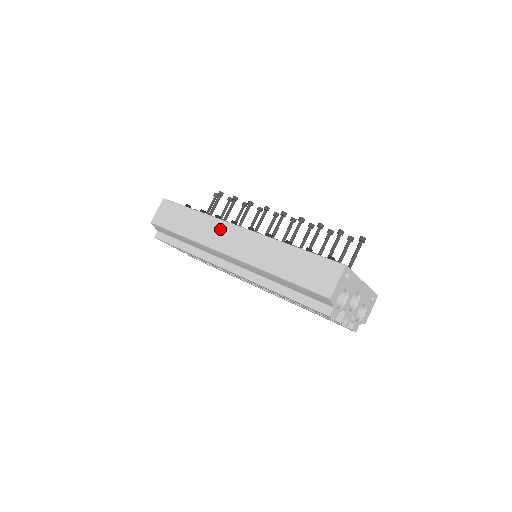
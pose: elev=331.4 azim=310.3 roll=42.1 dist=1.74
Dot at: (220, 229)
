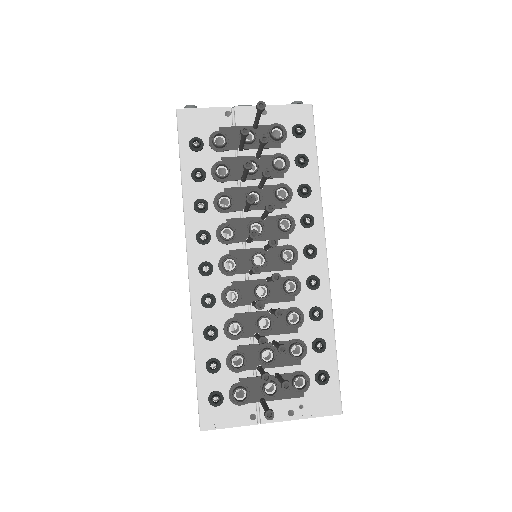
Dot at: occluded
